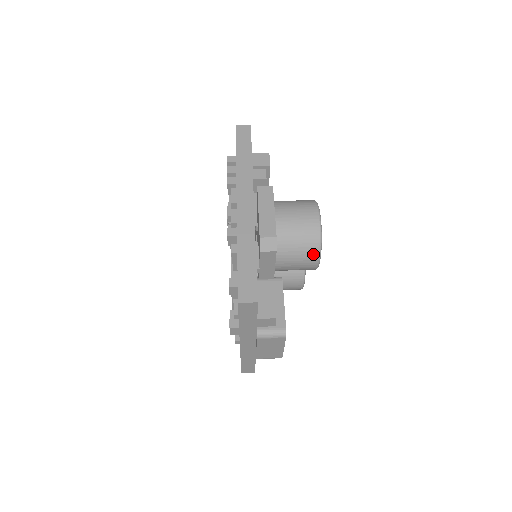
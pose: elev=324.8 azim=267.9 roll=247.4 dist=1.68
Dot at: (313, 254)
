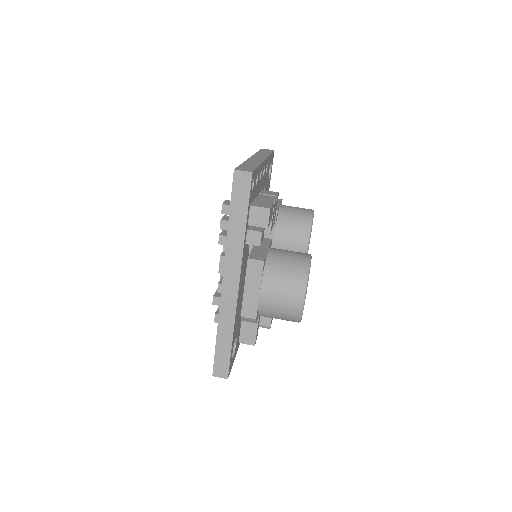
Dot at: occluded
